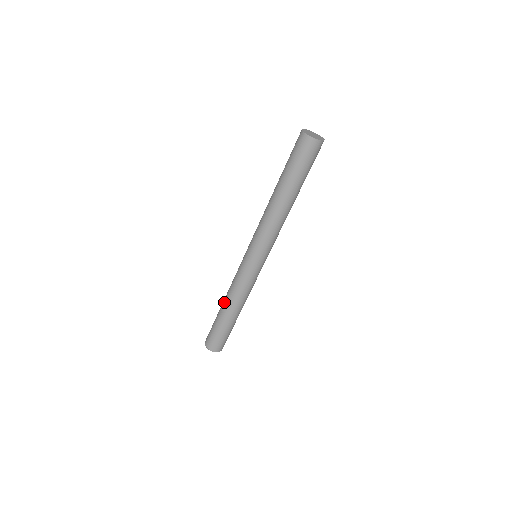
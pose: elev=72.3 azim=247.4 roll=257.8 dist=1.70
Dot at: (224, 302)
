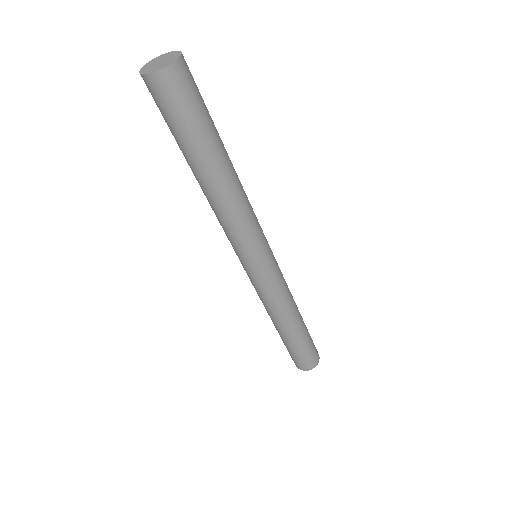
Dot at: (275, 325)
